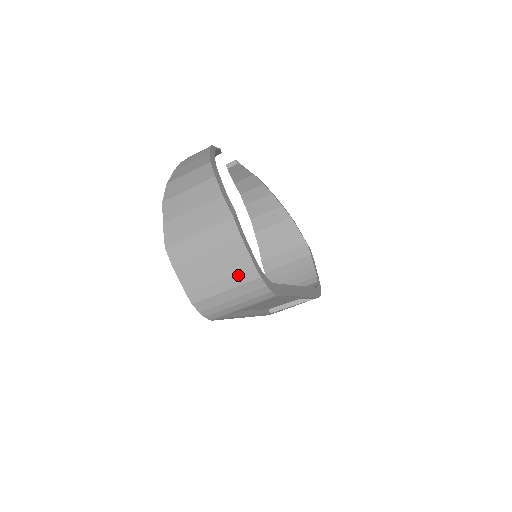
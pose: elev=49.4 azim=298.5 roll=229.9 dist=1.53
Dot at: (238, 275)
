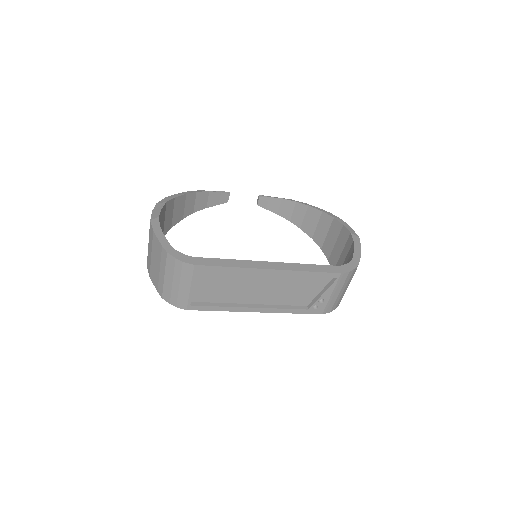
Dot at: (162, 259)
